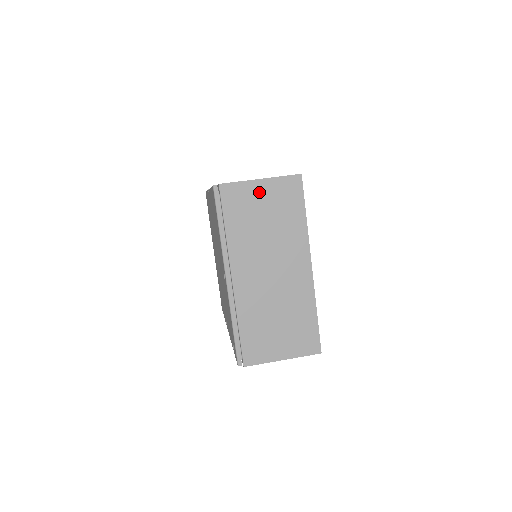
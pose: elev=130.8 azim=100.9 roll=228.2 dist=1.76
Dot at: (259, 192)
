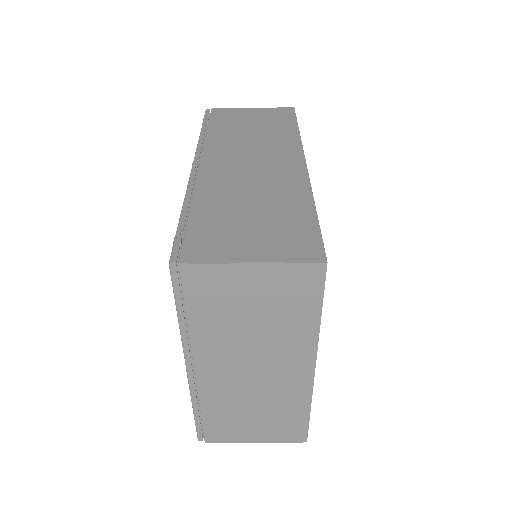
Dot at: (247, 280)
